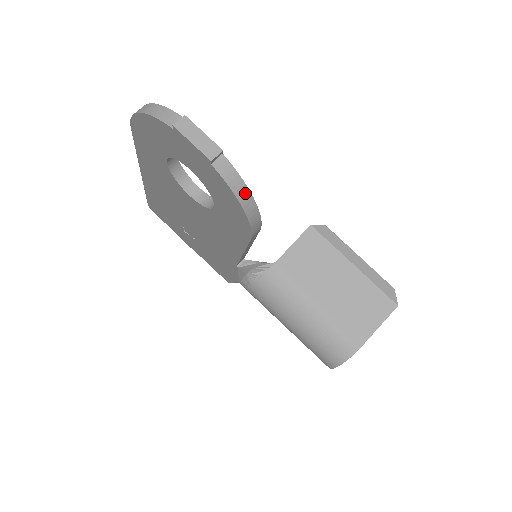
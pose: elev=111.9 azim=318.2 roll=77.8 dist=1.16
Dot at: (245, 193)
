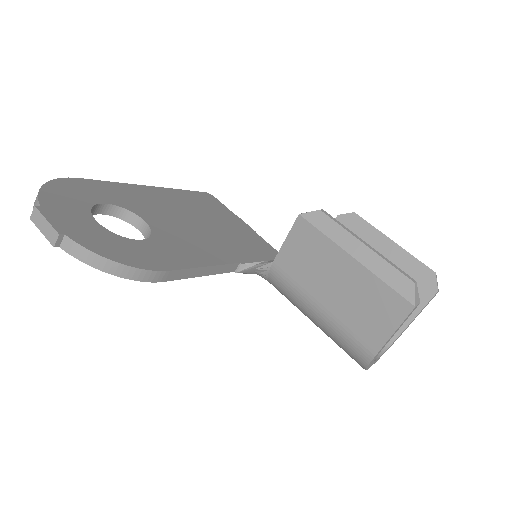
Dot at: (102, 261)
